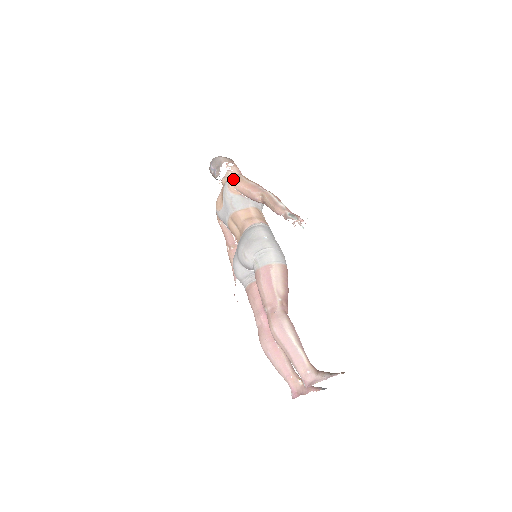
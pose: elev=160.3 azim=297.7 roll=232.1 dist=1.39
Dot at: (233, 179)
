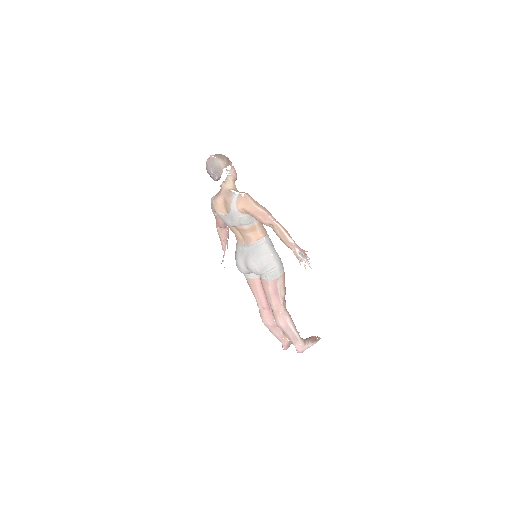
Dot at: (242, 202)
